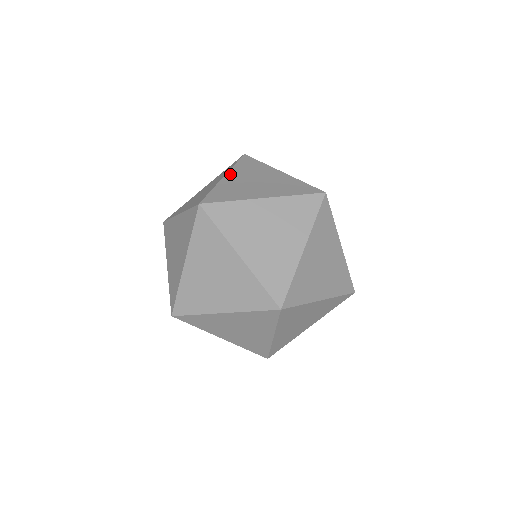
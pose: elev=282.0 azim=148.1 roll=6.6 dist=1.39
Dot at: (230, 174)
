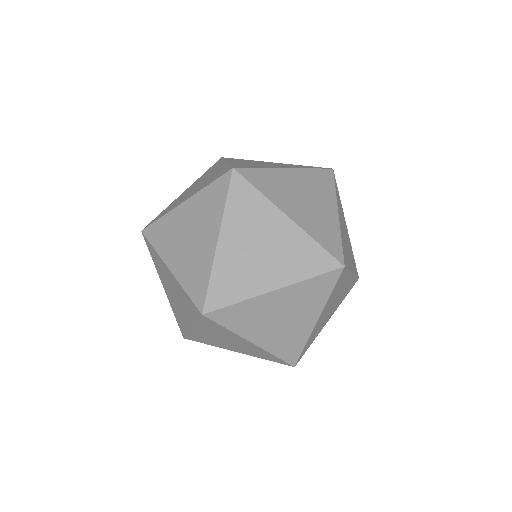
Dot at: (295, 171)
